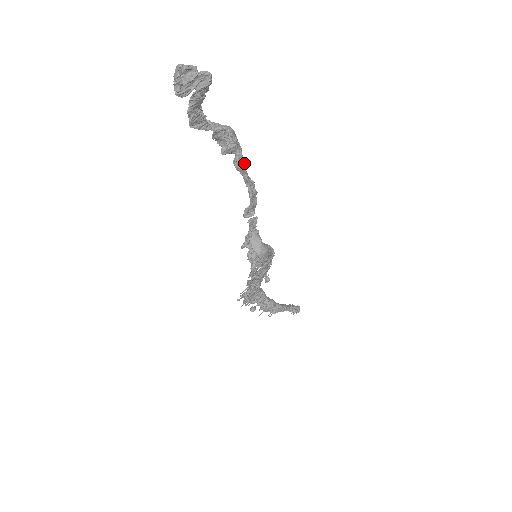
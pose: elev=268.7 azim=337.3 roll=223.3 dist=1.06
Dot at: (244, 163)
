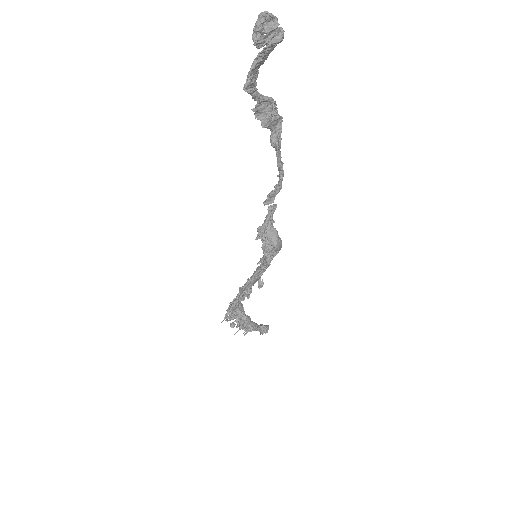
Dot at: (281, 139)
